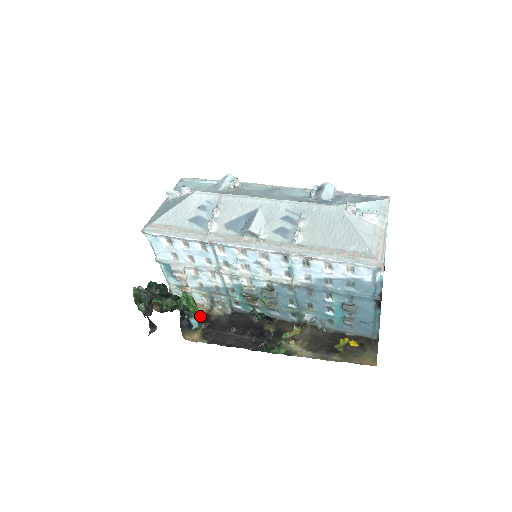
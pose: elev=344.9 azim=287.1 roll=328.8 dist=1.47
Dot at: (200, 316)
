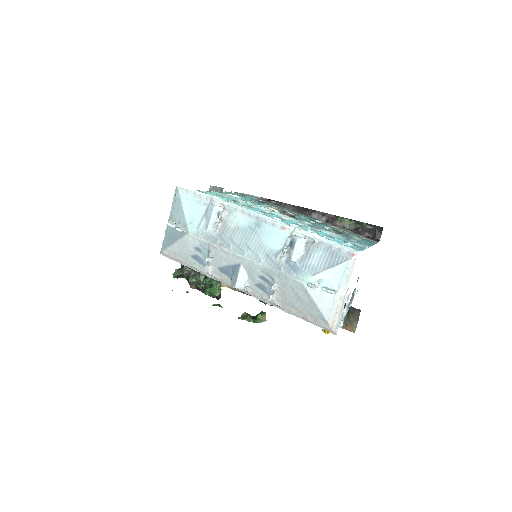
Dot at: occluded
